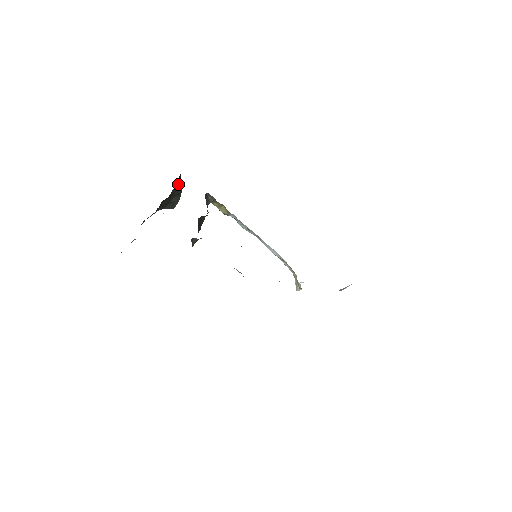
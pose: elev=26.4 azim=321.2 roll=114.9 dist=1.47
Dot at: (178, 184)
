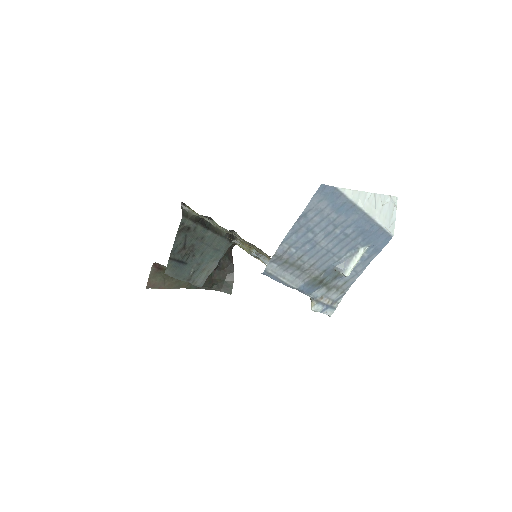
Dot at: (229, 259)
